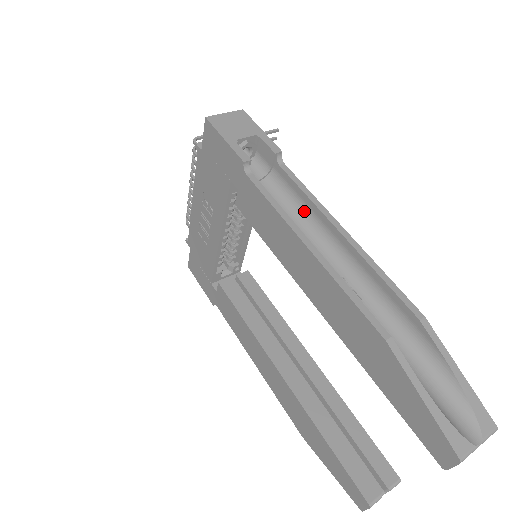
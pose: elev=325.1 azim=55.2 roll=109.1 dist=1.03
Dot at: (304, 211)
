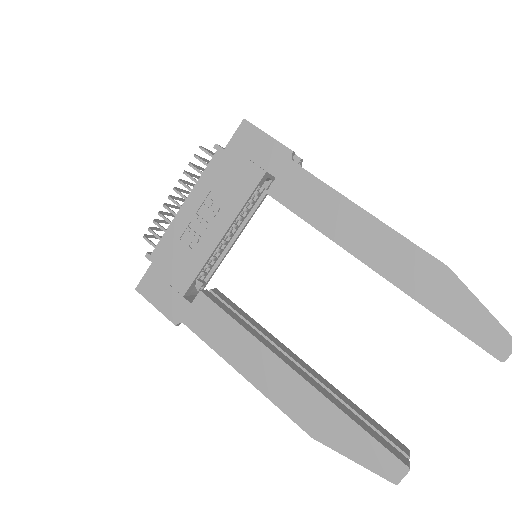
Dot at: occluded
